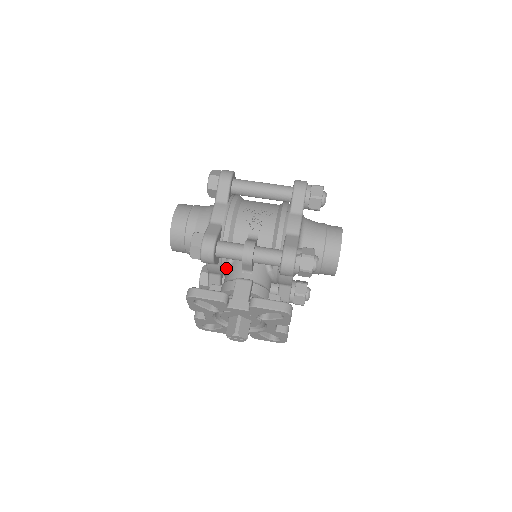
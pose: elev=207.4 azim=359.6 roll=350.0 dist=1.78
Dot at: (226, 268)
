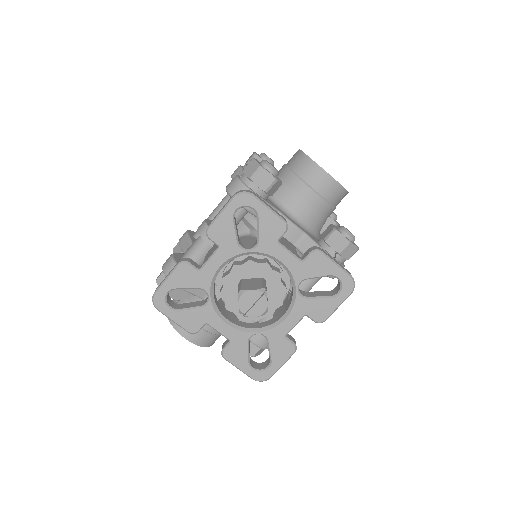
Dot at: occluded
